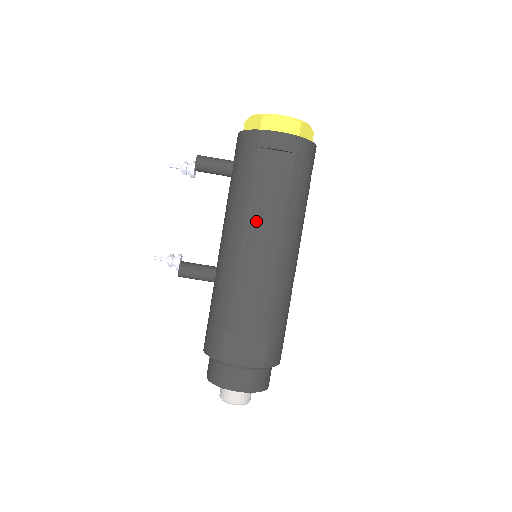
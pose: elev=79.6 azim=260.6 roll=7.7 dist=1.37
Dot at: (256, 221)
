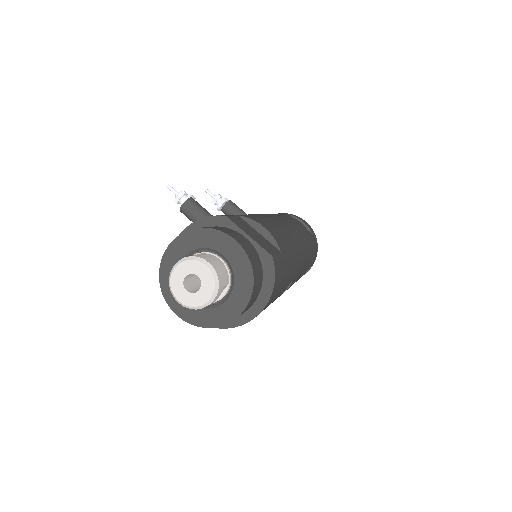
Dot at: (285, 218)
